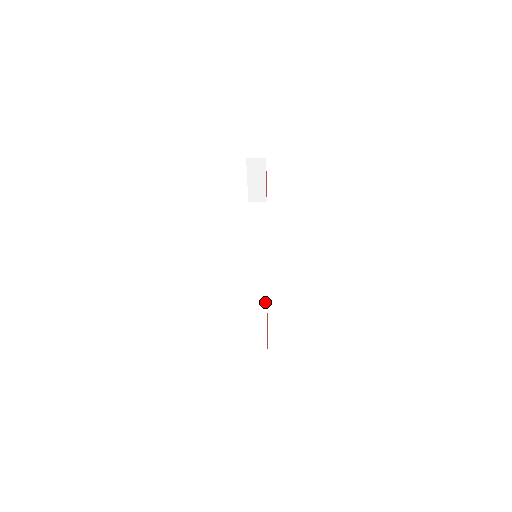
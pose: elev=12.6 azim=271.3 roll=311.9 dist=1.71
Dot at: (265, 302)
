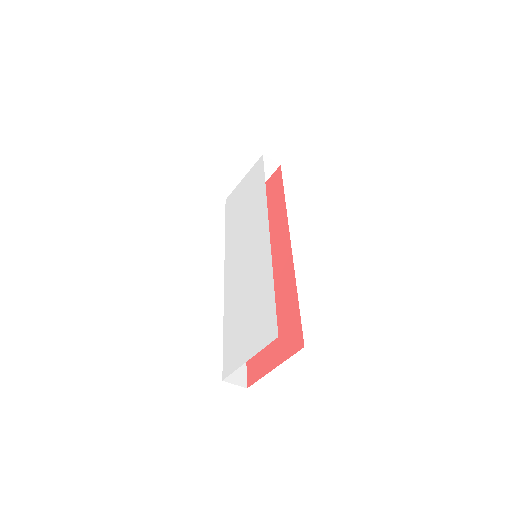
Dot at: occluded
